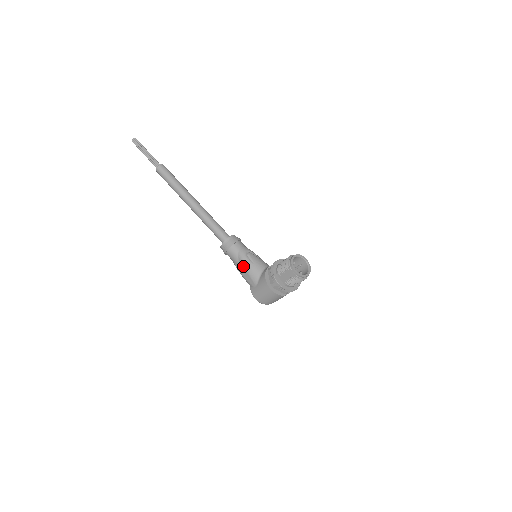
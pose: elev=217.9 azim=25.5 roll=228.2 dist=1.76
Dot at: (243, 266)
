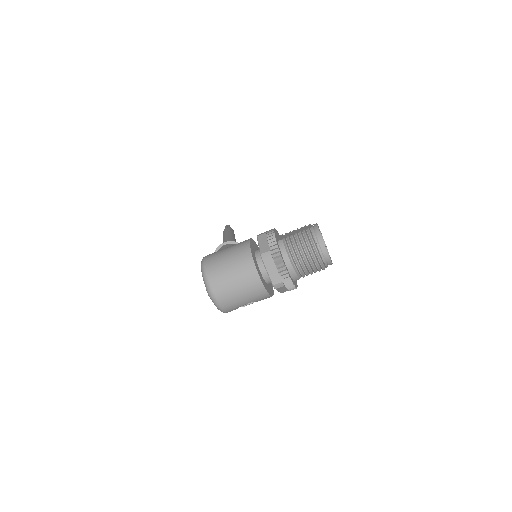
Dot at: occluded
